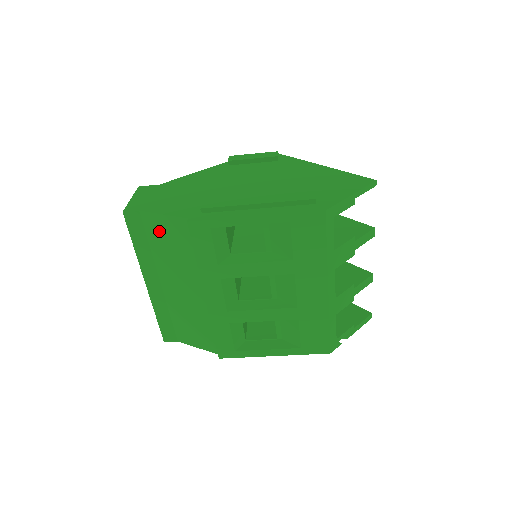
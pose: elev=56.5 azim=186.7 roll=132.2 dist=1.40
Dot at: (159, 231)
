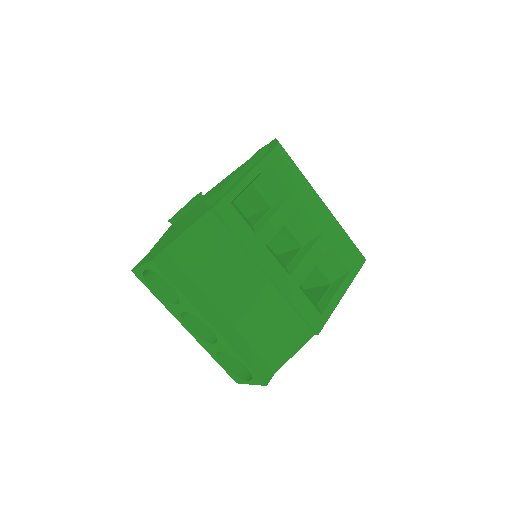
Dot at: (192, 252)
